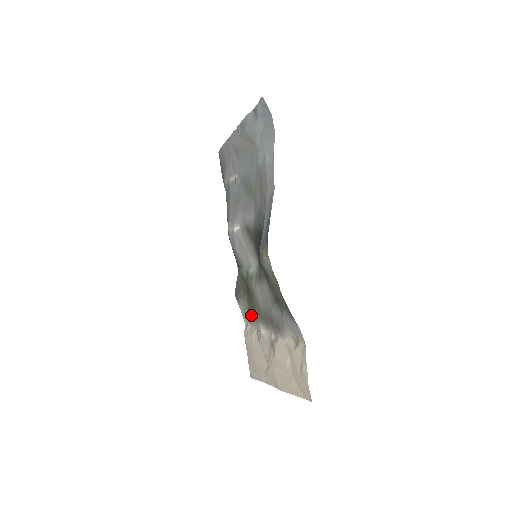
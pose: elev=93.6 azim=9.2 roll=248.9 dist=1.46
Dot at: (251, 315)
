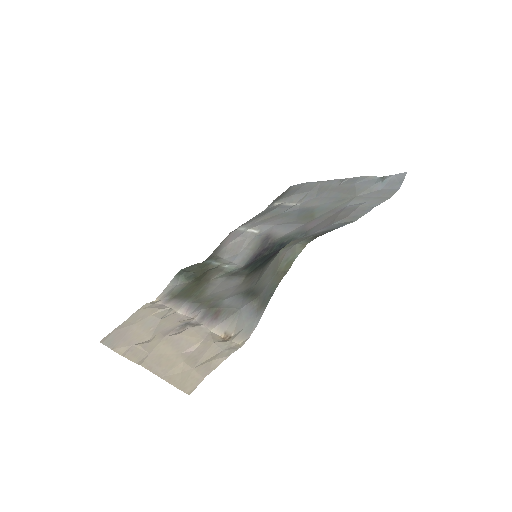
Dot at: (179, 295)
